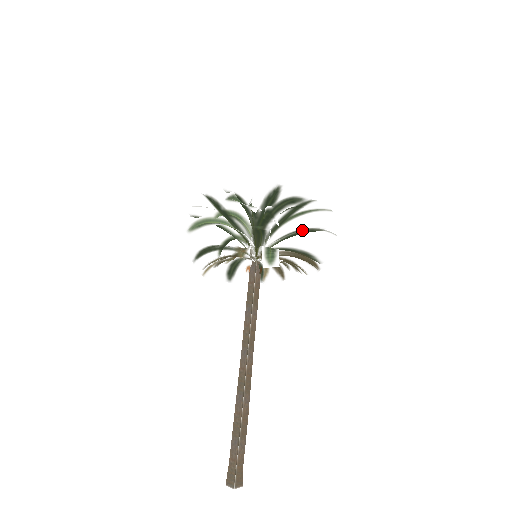
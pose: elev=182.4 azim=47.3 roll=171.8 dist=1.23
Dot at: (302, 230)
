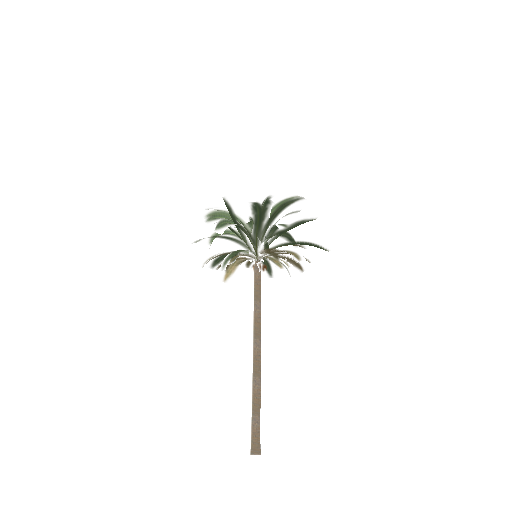
Dot at: occluded
